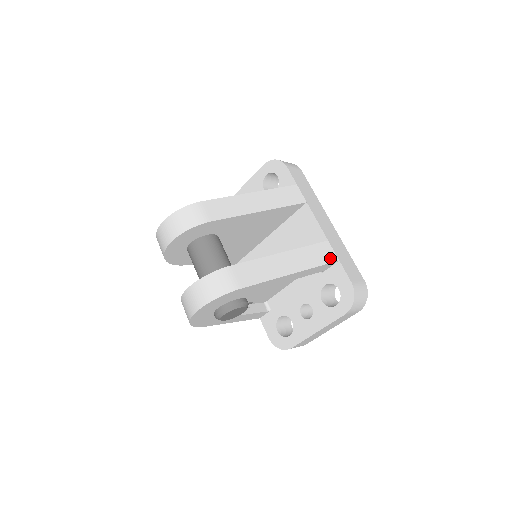
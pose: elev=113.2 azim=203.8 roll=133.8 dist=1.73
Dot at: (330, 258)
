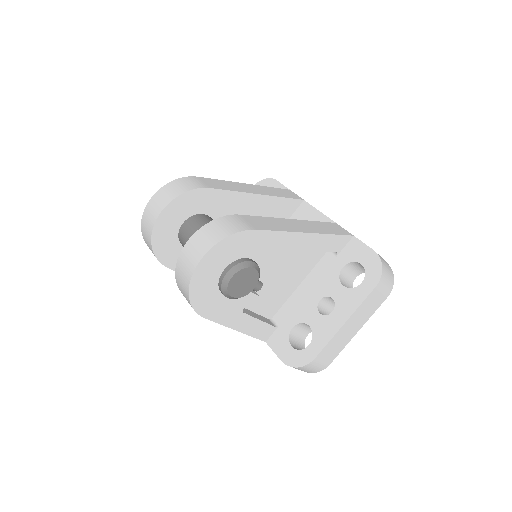
Dot at: (343, 232)
